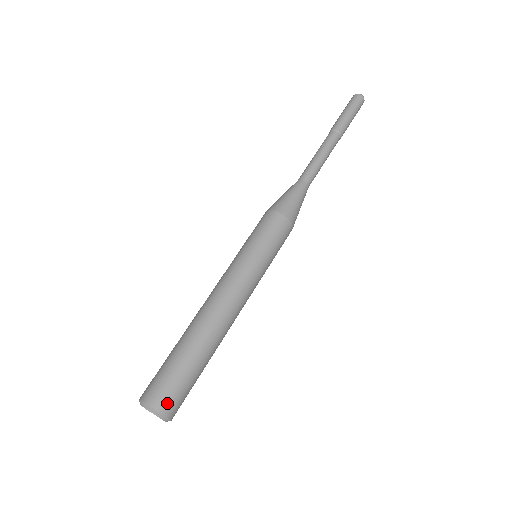
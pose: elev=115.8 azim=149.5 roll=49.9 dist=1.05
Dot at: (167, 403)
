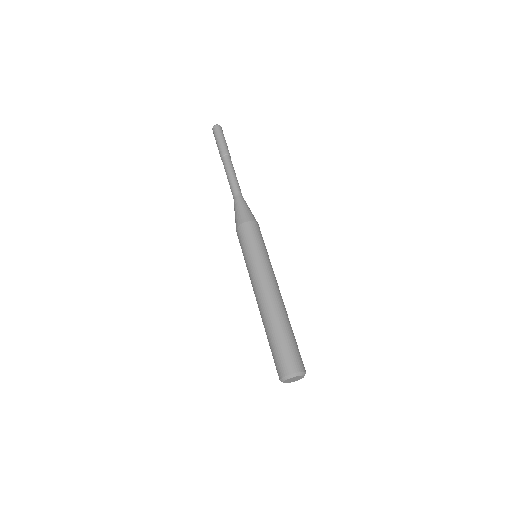
Dot at: occluded
